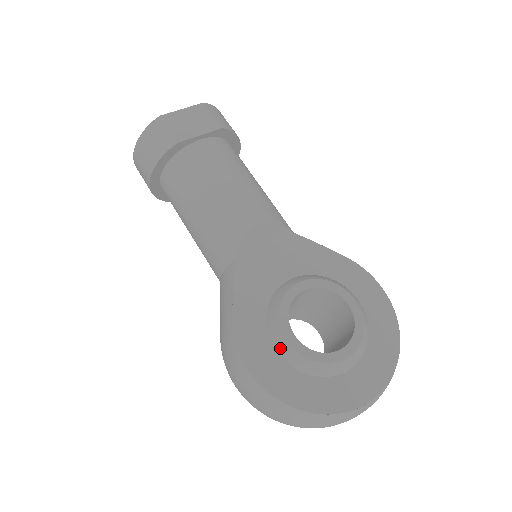
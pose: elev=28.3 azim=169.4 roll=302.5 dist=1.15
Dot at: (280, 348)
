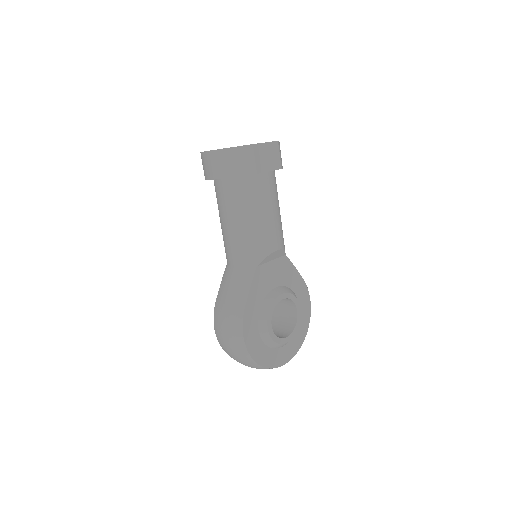
Dot at: (262, 330)
